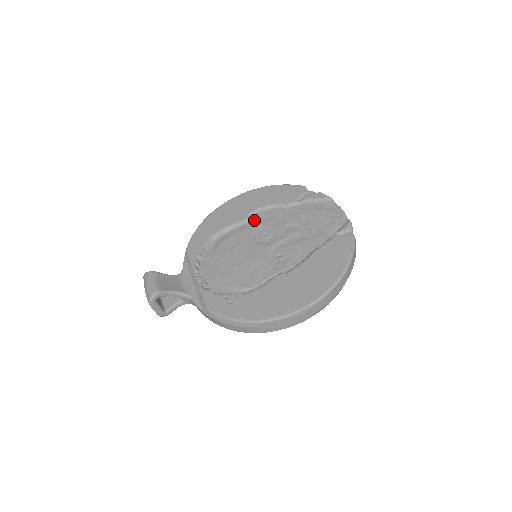
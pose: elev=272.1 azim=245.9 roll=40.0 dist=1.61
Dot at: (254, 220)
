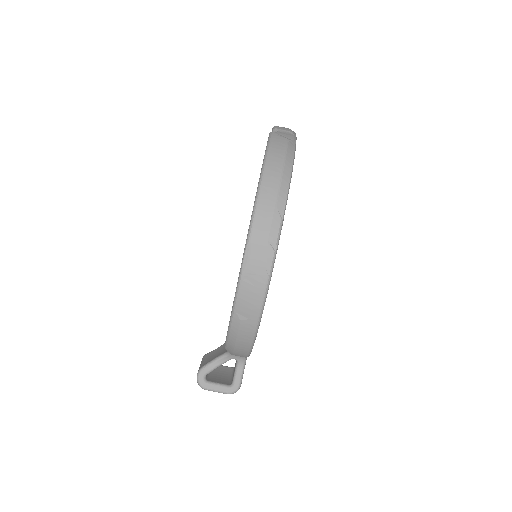
Dot at: occluded
